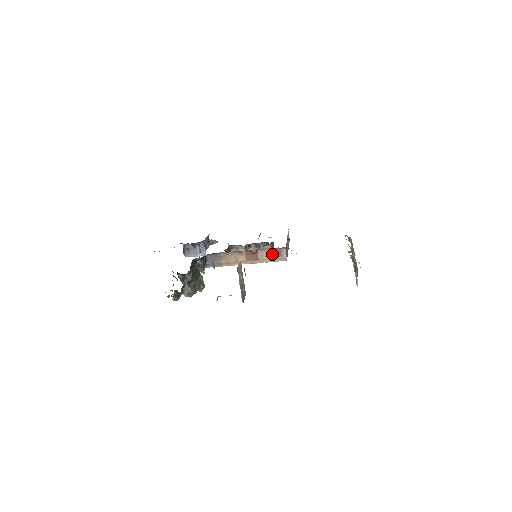
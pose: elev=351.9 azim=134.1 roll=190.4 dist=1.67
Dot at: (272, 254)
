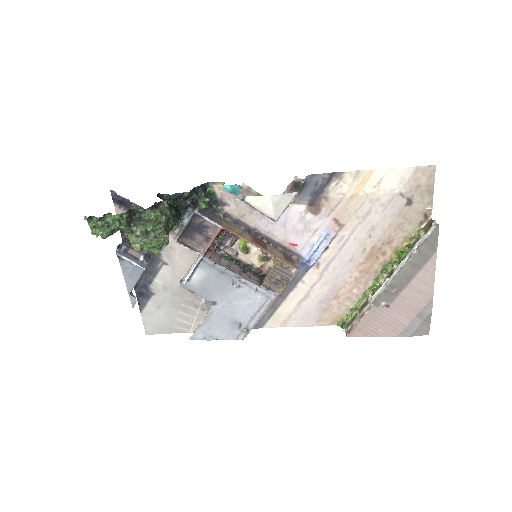
Dot at: (282, 256)
